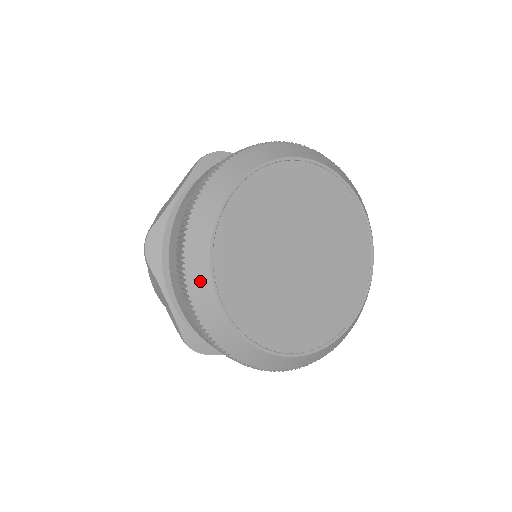
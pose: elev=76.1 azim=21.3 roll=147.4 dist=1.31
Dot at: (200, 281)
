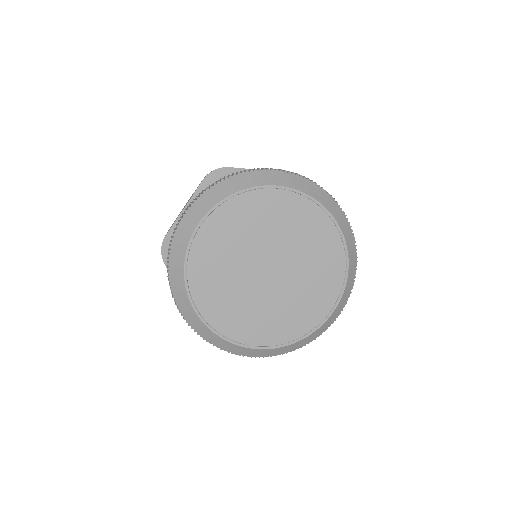
Dot at: (240, 350)
